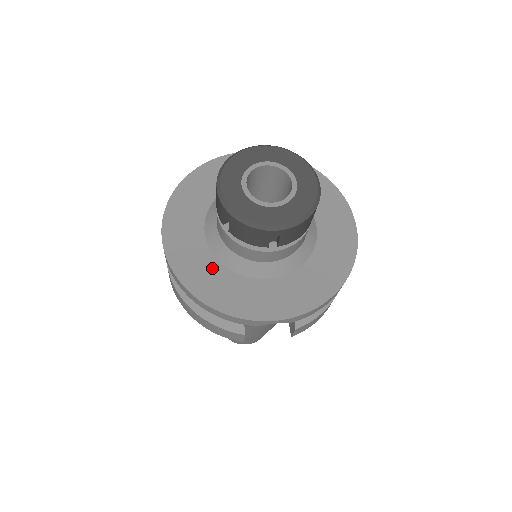
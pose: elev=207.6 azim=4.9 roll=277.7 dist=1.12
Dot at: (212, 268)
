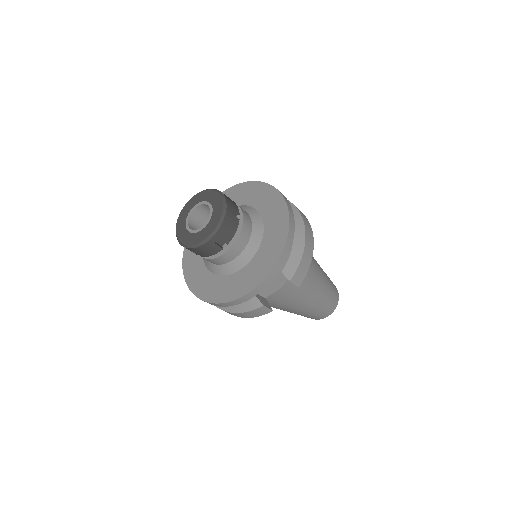
Dot at: (216, 282)
